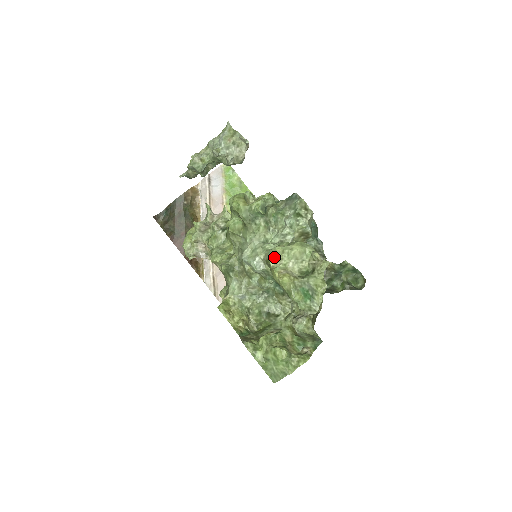
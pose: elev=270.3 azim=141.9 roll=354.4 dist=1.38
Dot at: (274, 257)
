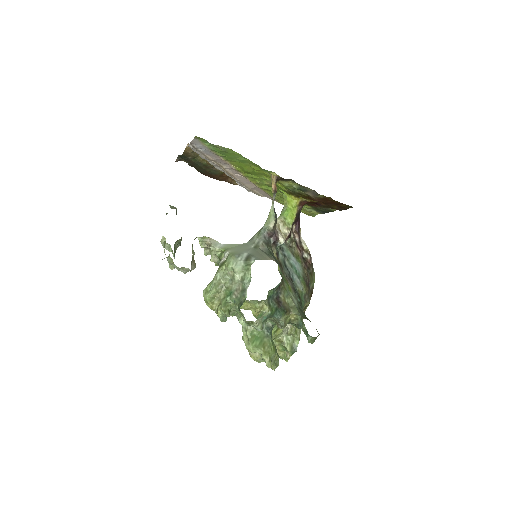
Dot at: occluded
